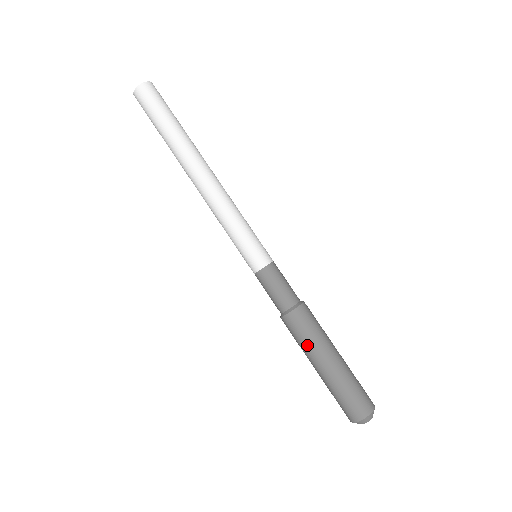
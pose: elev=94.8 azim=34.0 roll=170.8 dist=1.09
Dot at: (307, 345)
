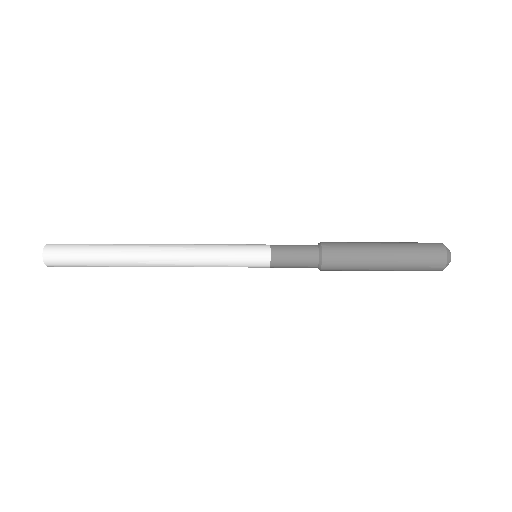
Dot at: (357, 246)
